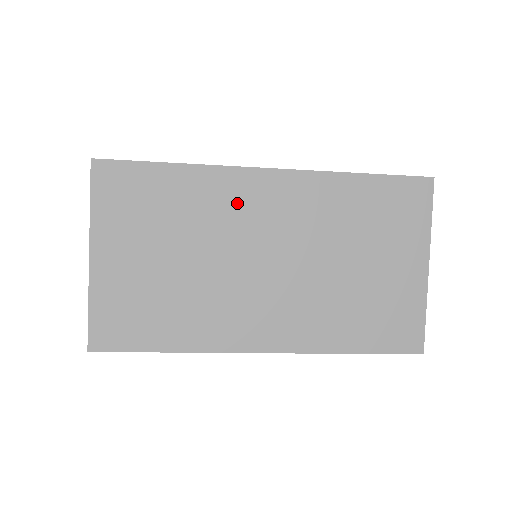
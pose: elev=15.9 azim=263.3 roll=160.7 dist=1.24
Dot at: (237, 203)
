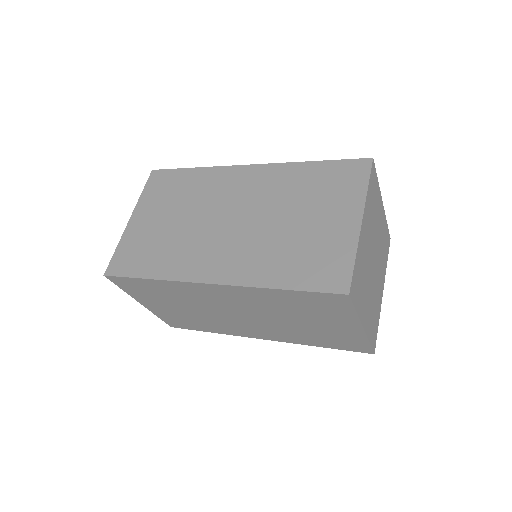
Dot at: (201, 295)
